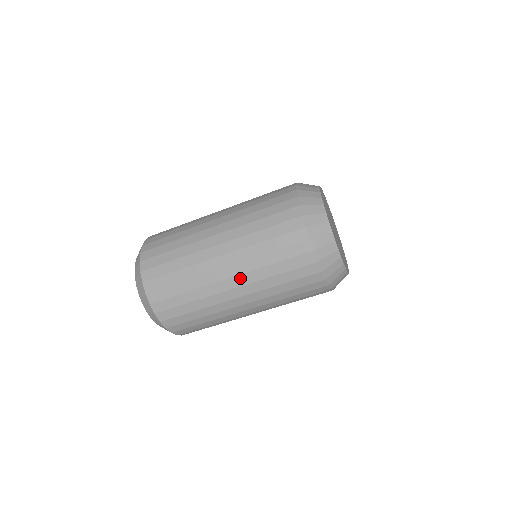
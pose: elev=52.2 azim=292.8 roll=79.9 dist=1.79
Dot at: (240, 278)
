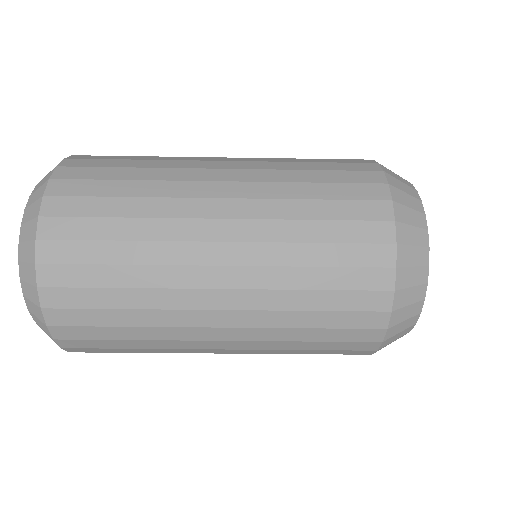
Dot at: (242, 353)
